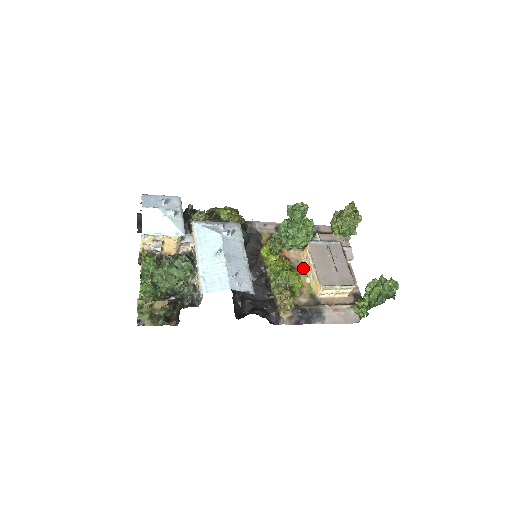
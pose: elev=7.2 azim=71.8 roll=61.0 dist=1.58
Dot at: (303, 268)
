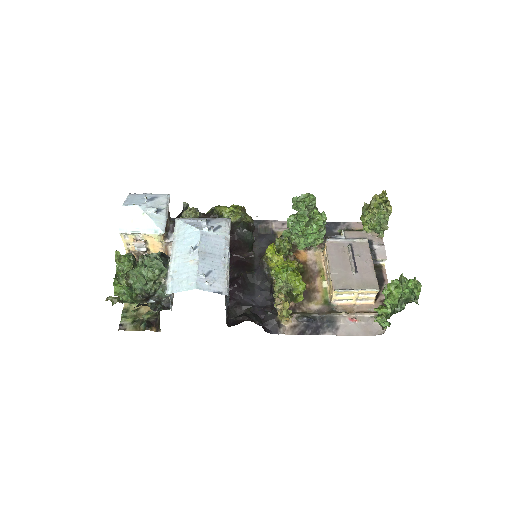
Dot at: (321, 270)
